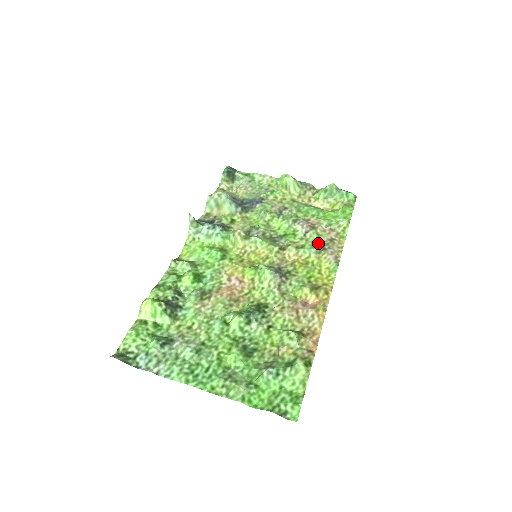
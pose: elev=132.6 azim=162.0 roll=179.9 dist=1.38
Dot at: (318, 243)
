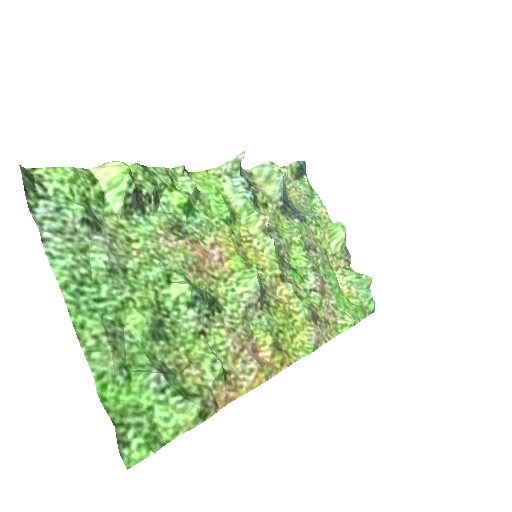
Dot at: (315, 310)
